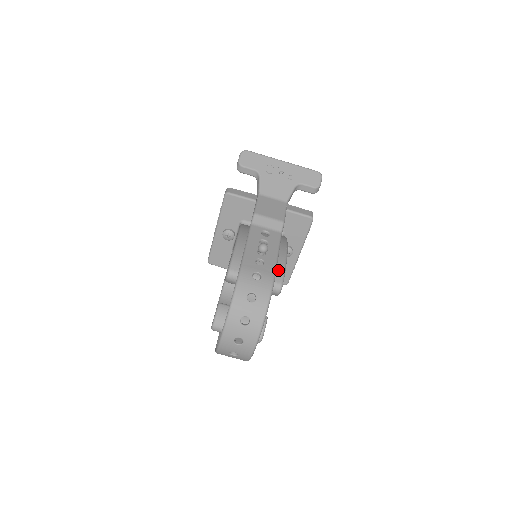
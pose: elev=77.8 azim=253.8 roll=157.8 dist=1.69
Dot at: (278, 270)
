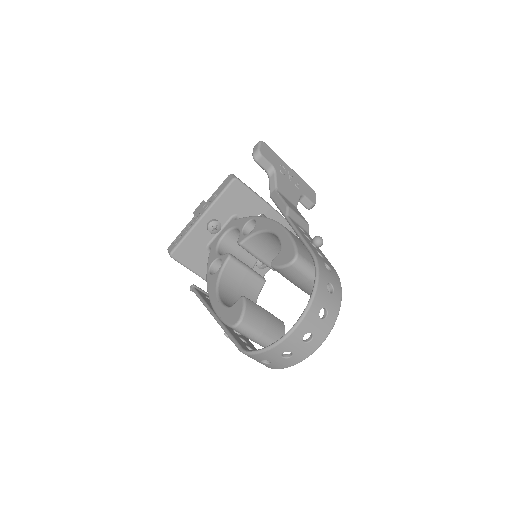
Dot at: occluded
